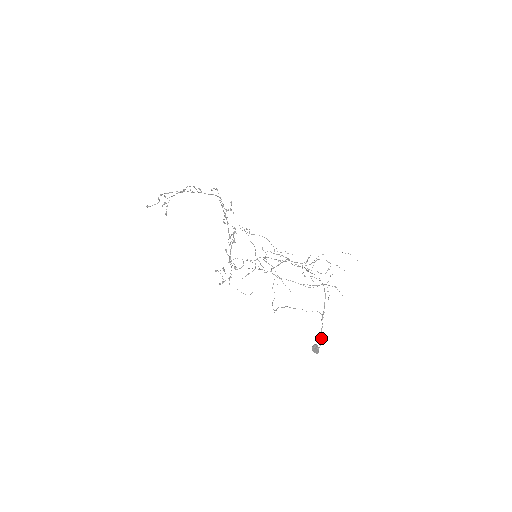
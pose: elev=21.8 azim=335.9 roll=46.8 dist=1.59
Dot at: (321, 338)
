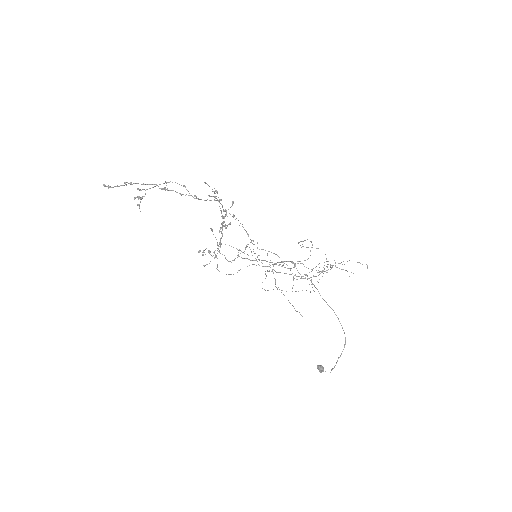
Dot at: (331, 370)
